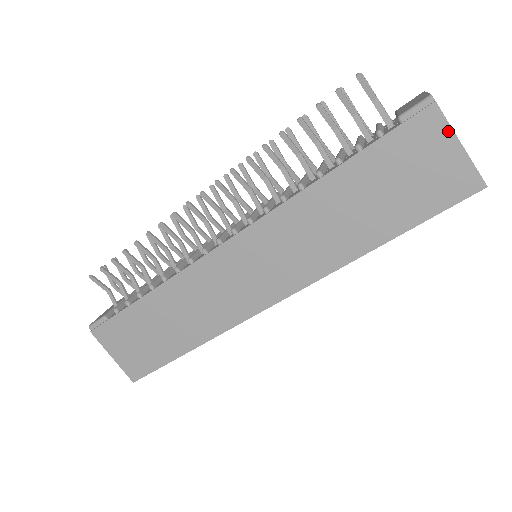
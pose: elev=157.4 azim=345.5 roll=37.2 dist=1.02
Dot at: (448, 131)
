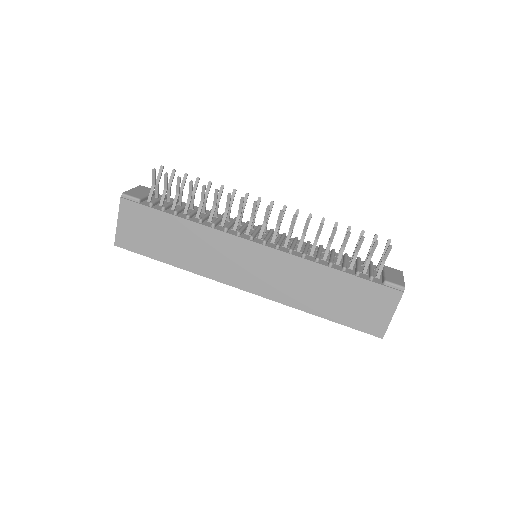
Dot at: (395, 306)
